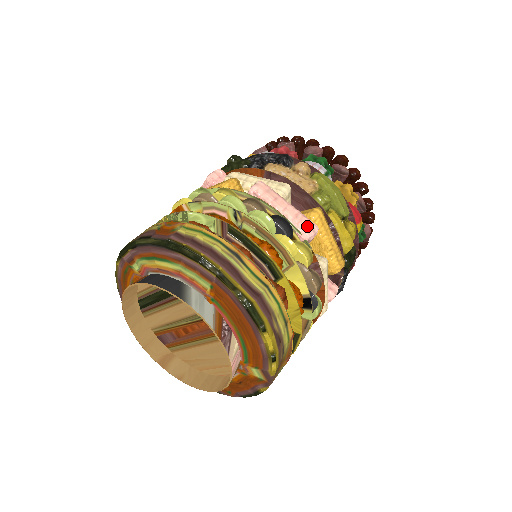
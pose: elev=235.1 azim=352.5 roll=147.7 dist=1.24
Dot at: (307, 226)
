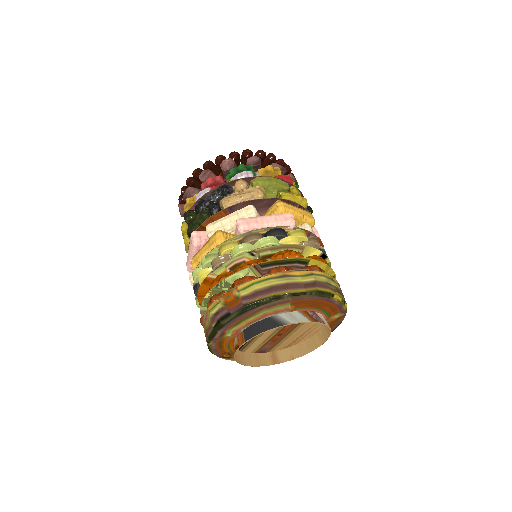
Dot at: (287, 219)
